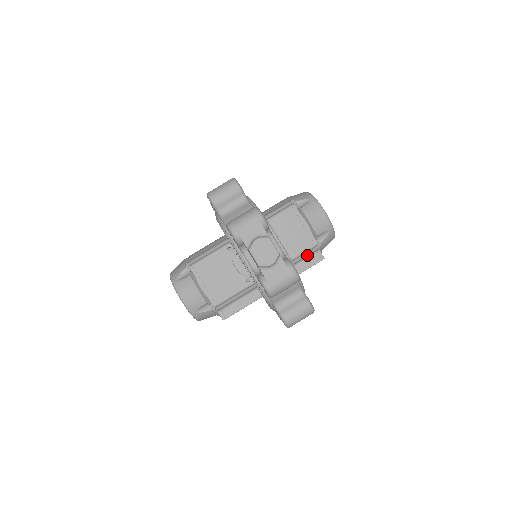
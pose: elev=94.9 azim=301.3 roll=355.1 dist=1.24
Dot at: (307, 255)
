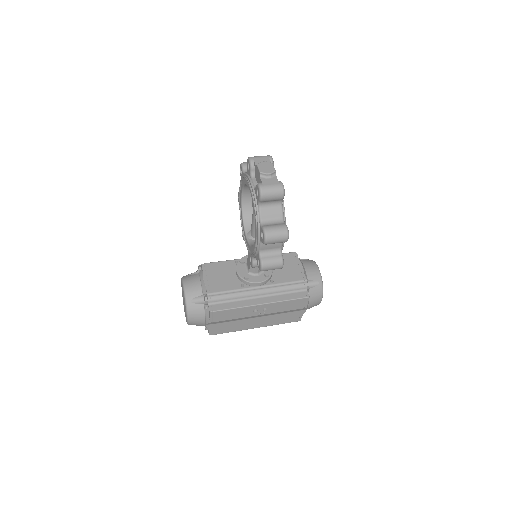
Dot at: (296, 288)
